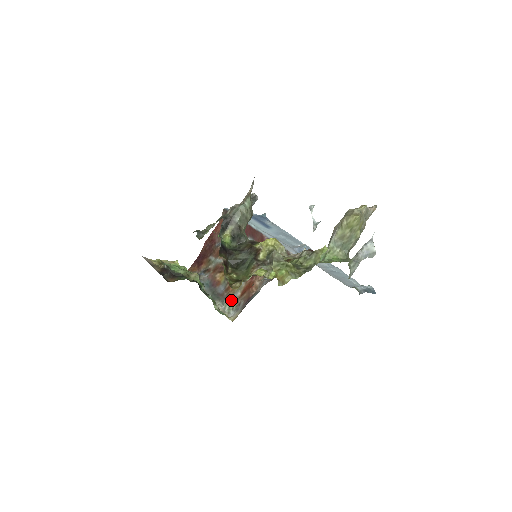
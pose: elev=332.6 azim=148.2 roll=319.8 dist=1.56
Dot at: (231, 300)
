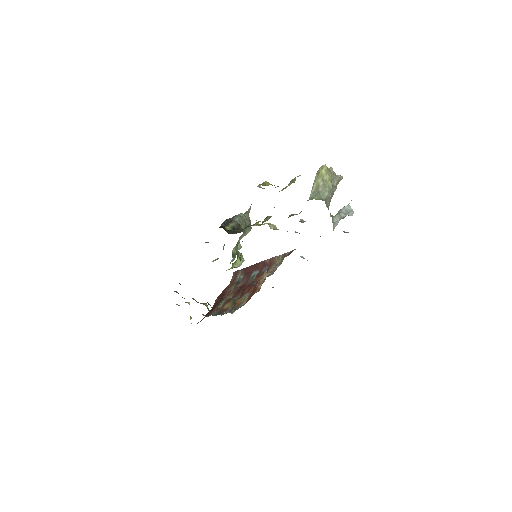
Dot at: (236, 308)
